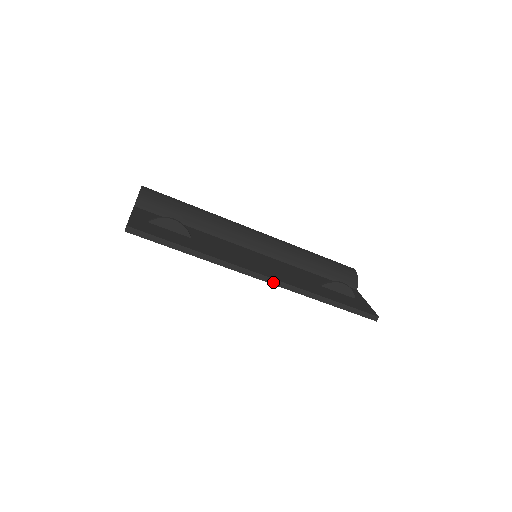
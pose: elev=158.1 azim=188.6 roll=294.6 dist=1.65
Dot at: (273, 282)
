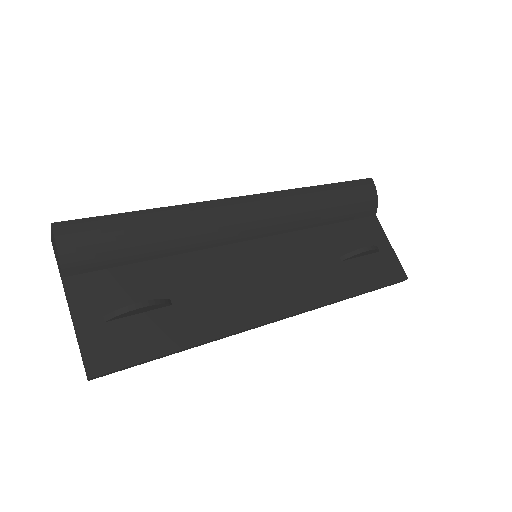
Dot at: (292, 316)
